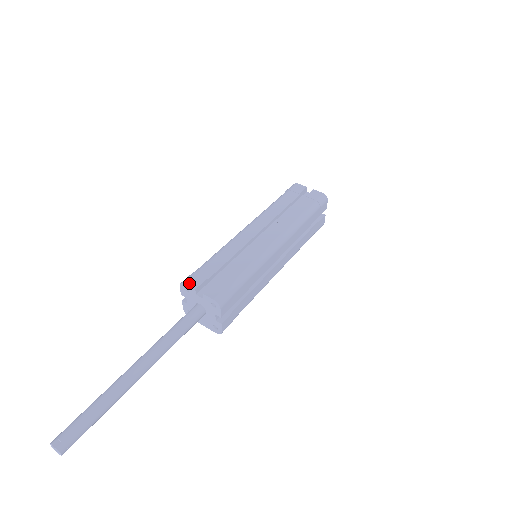
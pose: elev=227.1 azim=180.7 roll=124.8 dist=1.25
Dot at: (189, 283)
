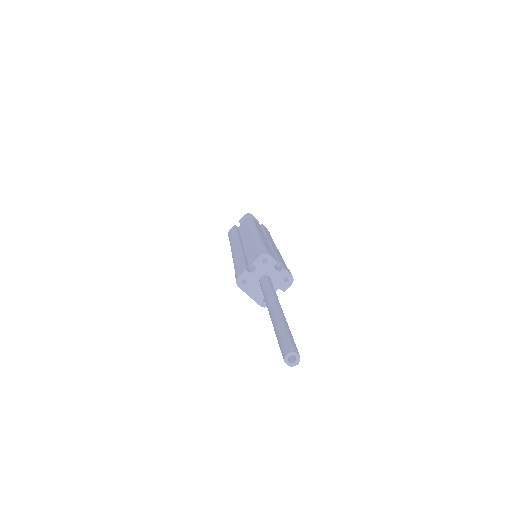
Dot at: (272, 256)
